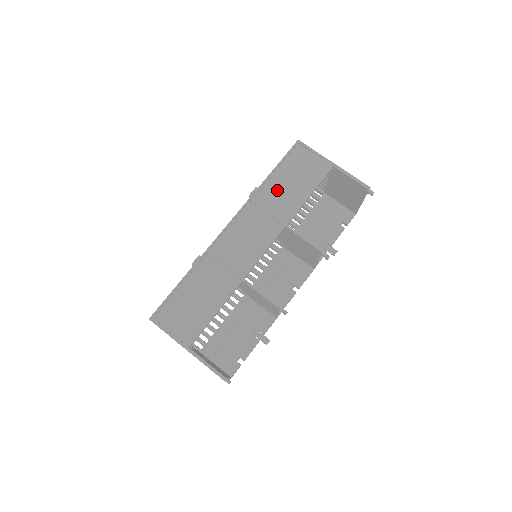
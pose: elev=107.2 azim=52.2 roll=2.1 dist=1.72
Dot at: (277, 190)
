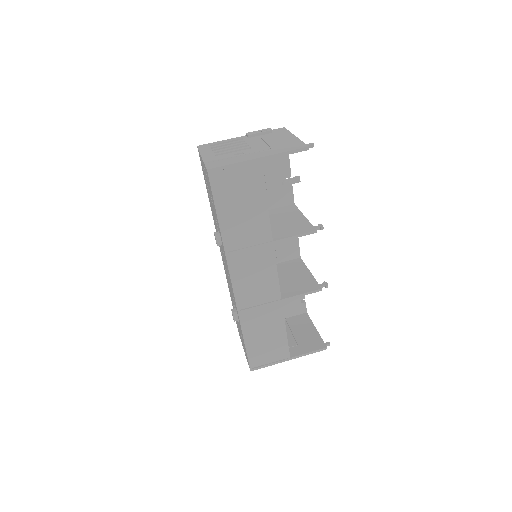
Dot at: (238, 226)
